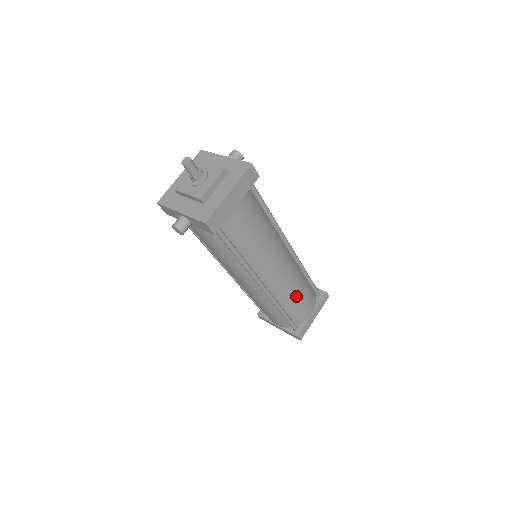
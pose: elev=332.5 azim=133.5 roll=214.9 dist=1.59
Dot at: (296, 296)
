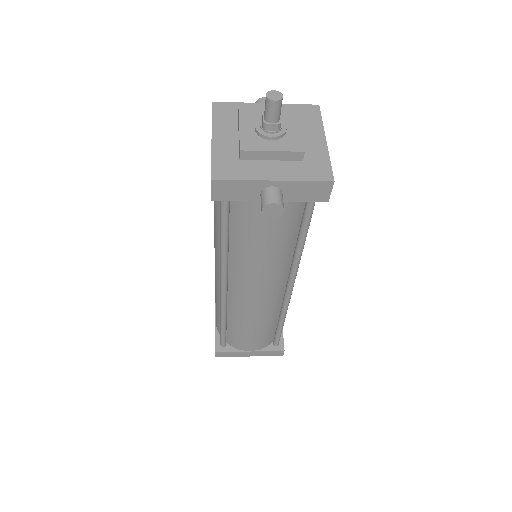
Dot at: occluded
